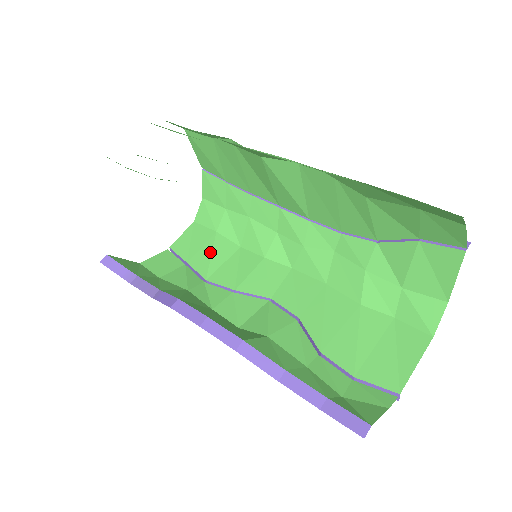
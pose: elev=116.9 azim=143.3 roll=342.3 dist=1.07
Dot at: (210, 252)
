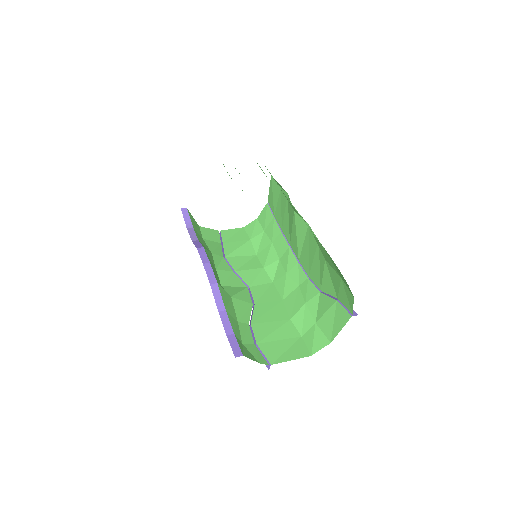
Dot at: (239, 246)
